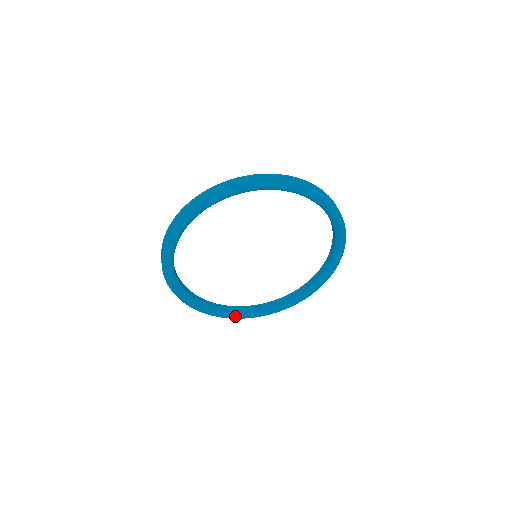
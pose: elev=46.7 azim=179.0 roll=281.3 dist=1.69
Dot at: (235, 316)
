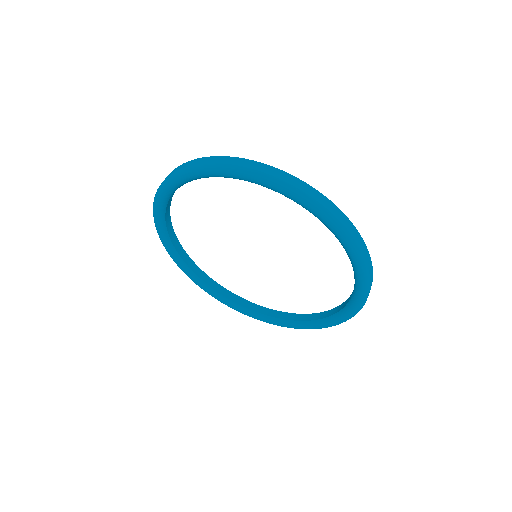
Dot at: (285, 325)
